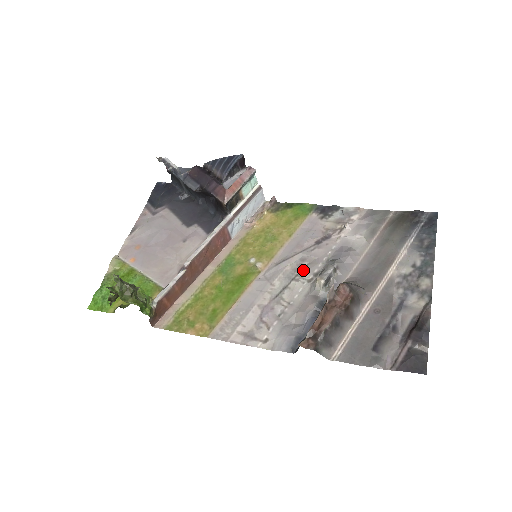
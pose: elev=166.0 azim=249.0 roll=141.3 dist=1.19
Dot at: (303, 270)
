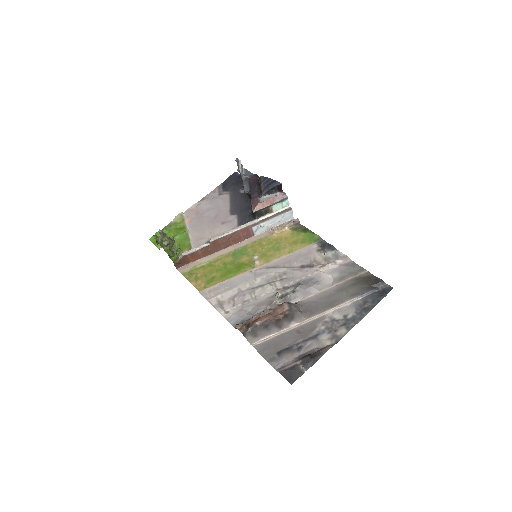
Dot at: (279, 280)
